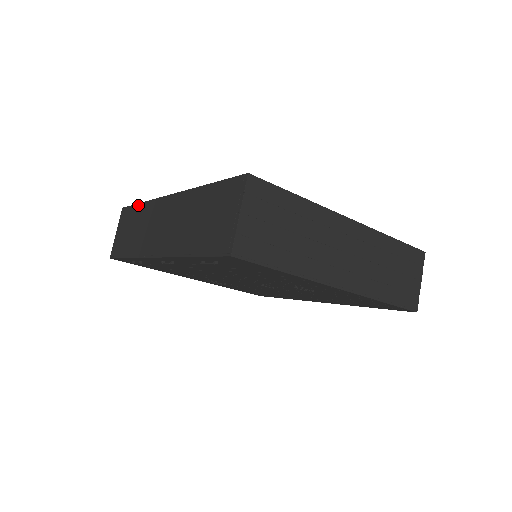
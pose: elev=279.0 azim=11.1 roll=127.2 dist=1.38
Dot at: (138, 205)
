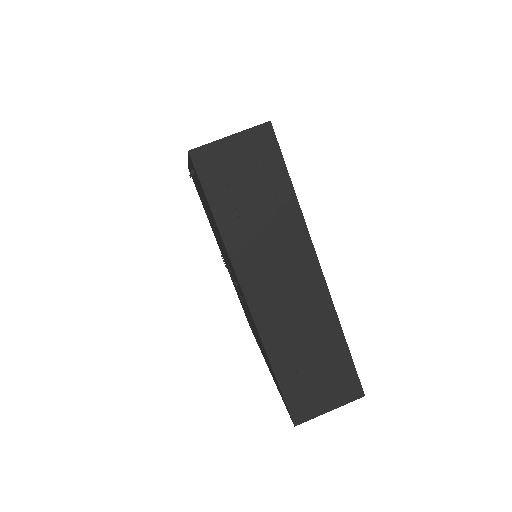
Dot at: occluded
